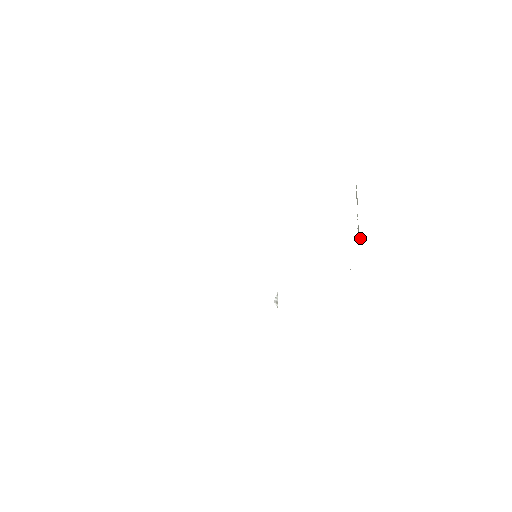
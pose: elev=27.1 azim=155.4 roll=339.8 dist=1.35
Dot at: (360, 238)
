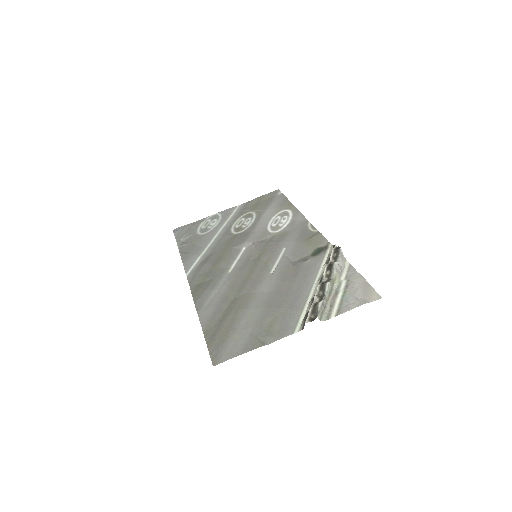
Dot at: (336, 276)
